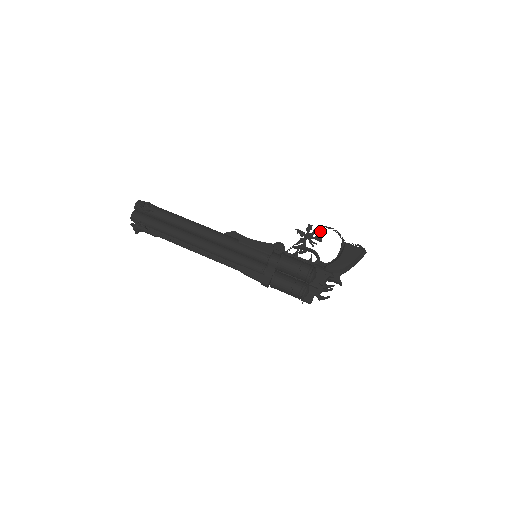
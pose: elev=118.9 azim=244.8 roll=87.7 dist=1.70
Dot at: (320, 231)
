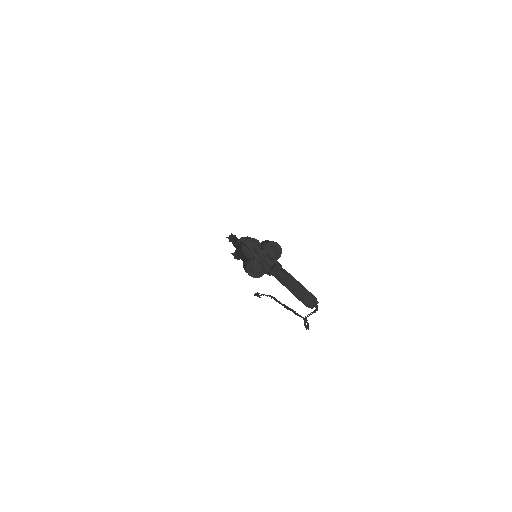
Dot at: (300, 315)
